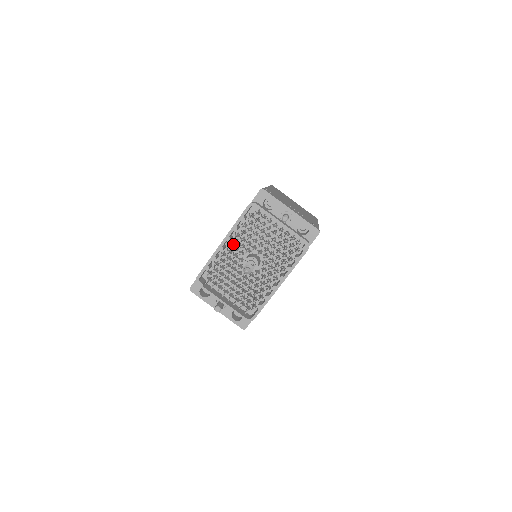
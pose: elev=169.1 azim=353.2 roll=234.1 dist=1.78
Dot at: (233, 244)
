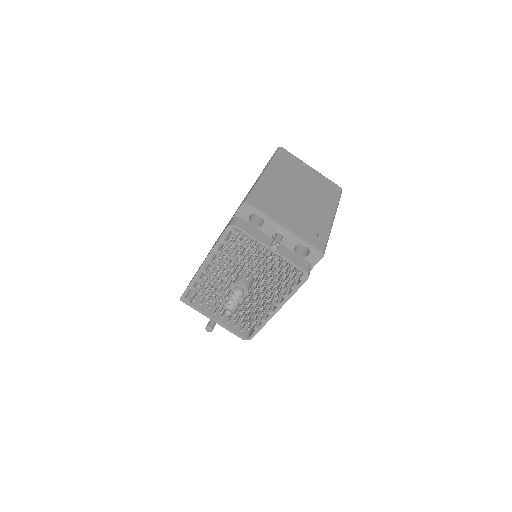
Dot at: (217, 266)
